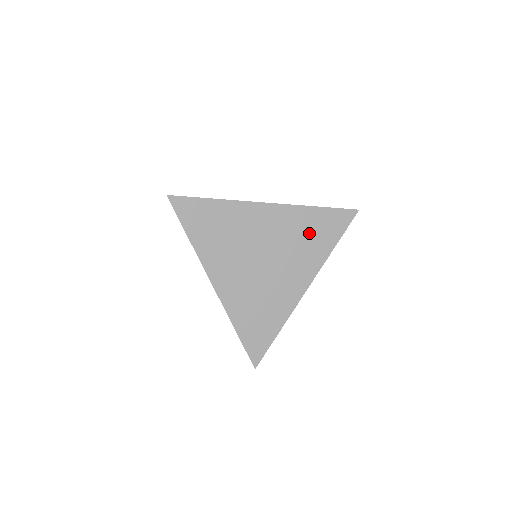
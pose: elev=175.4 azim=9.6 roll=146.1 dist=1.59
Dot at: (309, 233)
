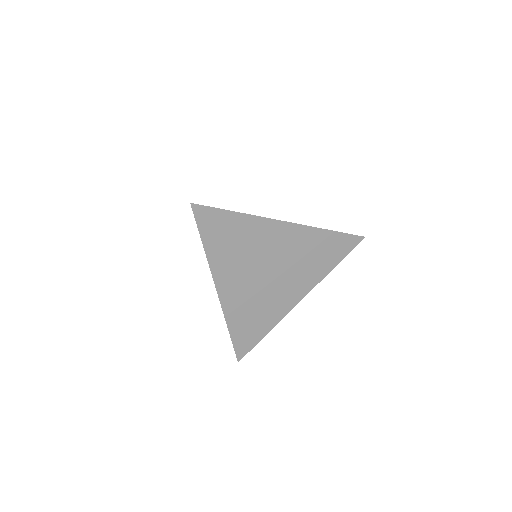
Dot at: (316, 253)
